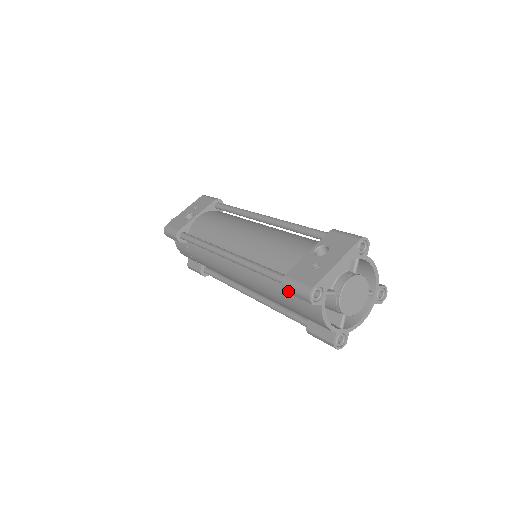
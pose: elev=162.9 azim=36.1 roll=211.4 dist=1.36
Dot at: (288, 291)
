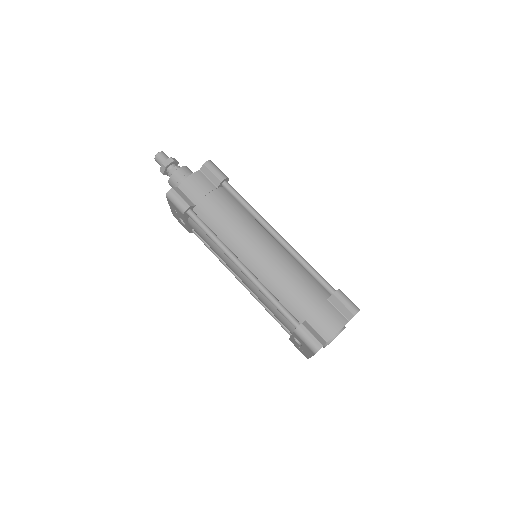
Dot at: occluded
